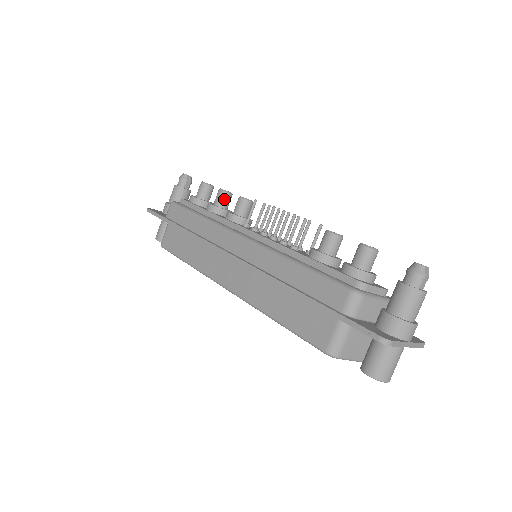
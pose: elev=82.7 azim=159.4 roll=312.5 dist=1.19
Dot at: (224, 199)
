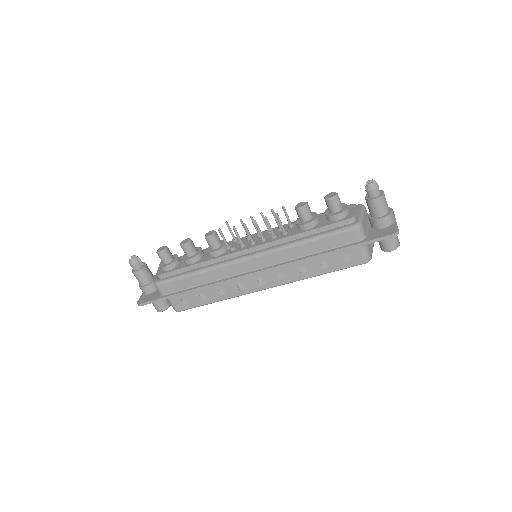
Dot at: (192, 247)
